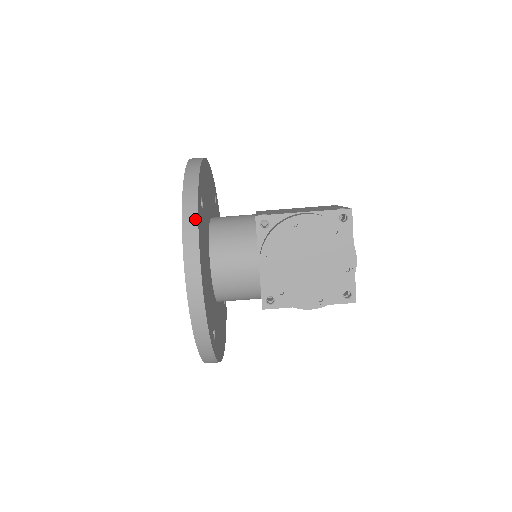
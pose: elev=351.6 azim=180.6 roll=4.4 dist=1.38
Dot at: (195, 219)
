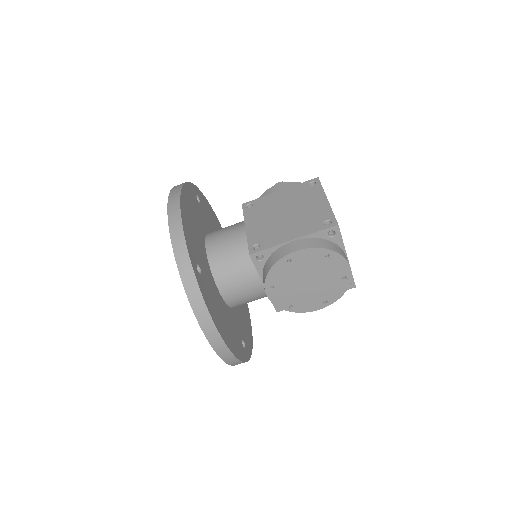
Dot at: (202, 303)
